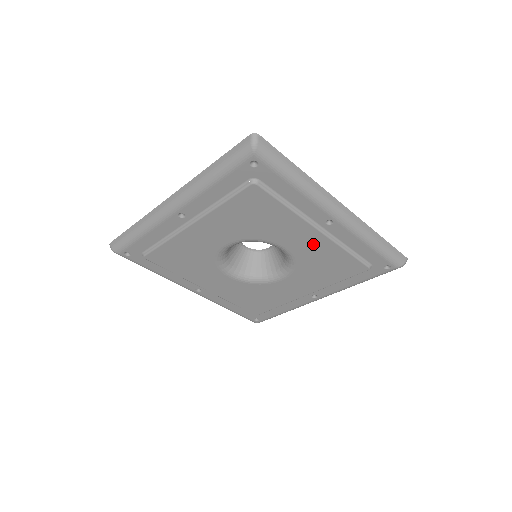
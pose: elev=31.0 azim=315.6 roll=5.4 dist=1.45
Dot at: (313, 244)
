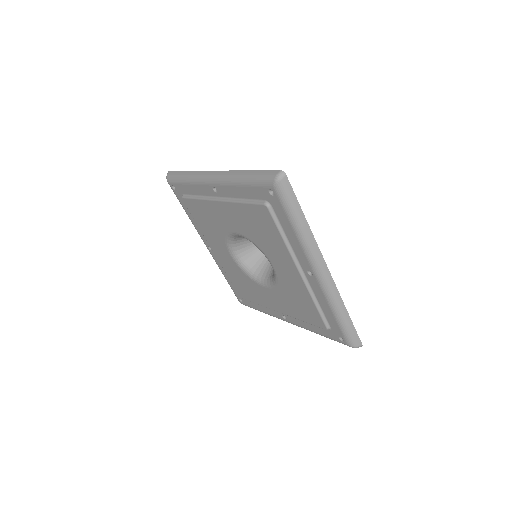
Dot at: (293, 279)
